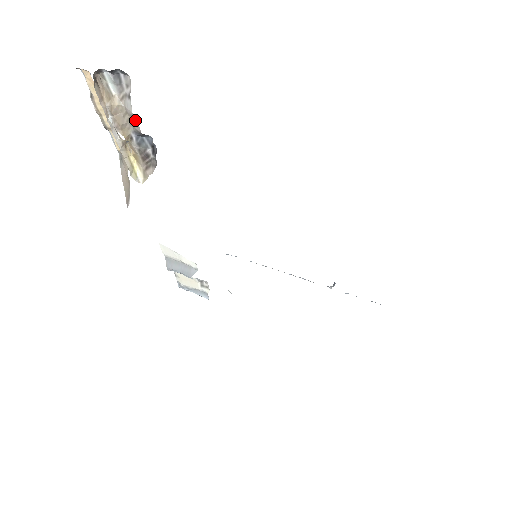
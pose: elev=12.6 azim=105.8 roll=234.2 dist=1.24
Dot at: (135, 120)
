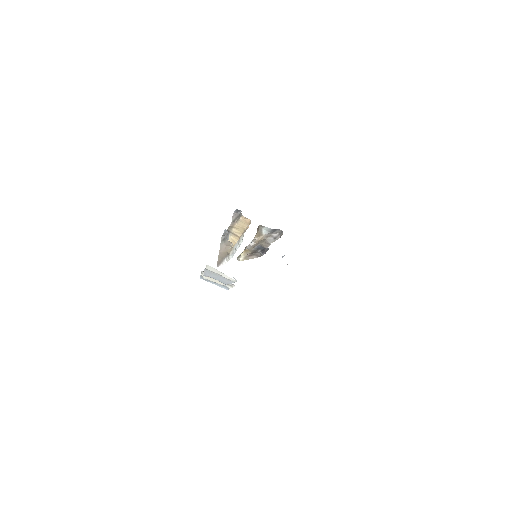
Dot at: (268, 245)
